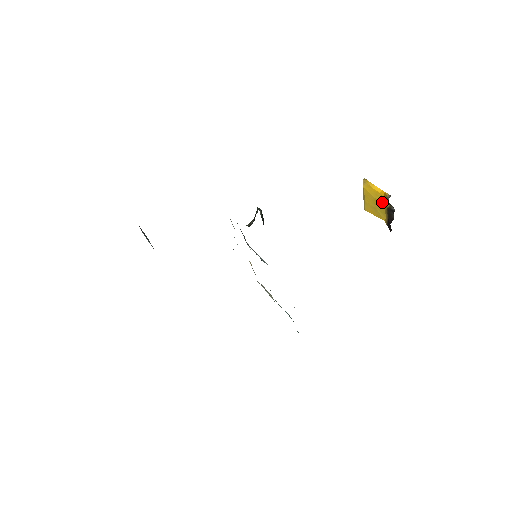
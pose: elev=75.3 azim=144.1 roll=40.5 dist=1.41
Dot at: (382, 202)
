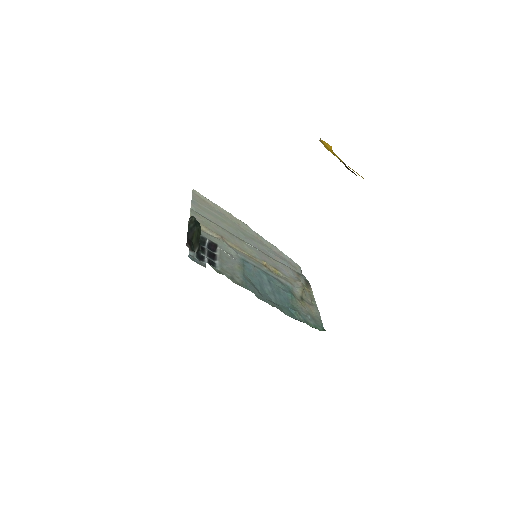
Dot at: (341, 160)
